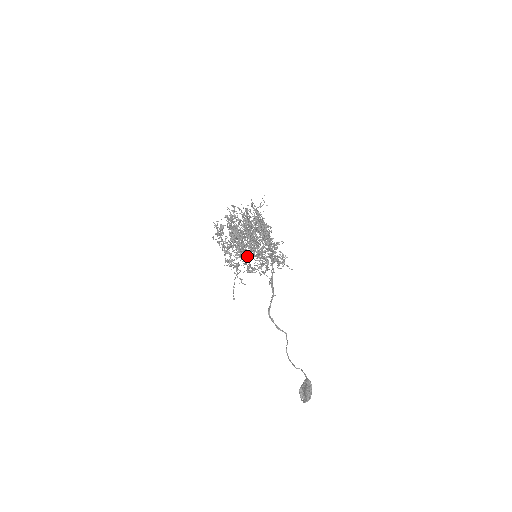
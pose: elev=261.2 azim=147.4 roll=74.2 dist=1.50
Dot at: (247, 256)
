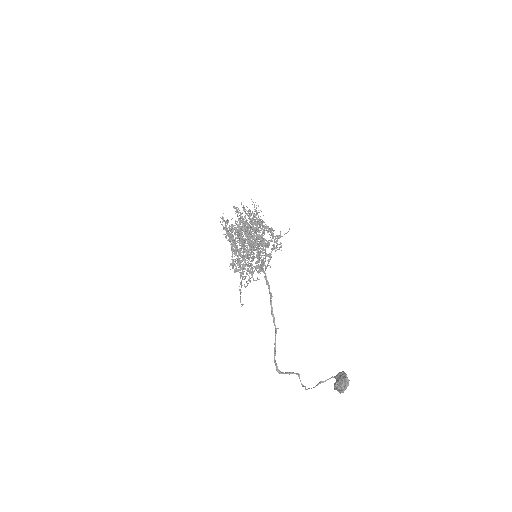
Dot at: occluded
